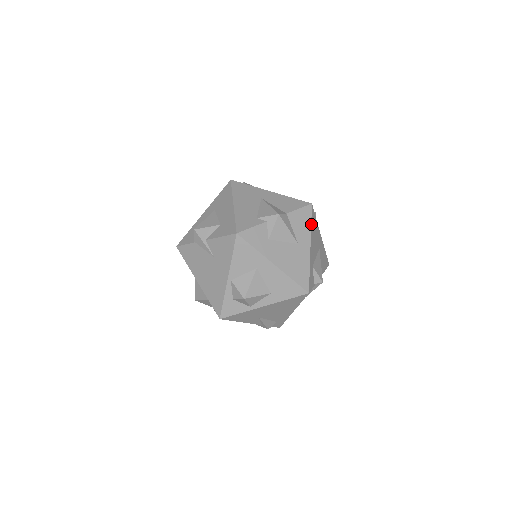
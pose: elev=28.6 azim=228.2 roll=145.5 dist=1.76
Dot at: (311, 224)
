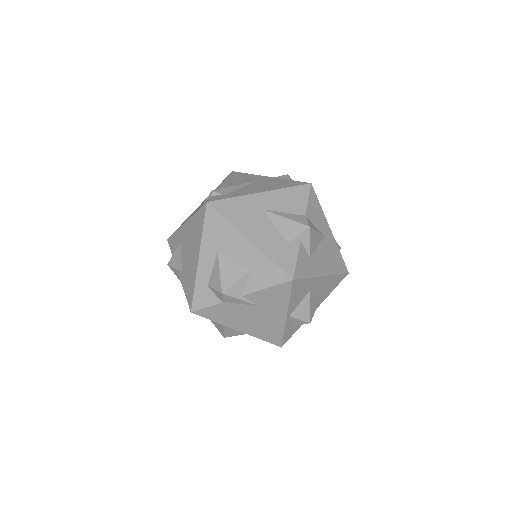
Dot at: (320, 206)
